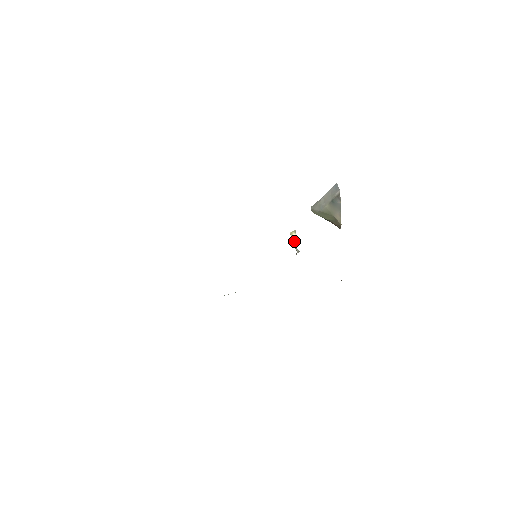
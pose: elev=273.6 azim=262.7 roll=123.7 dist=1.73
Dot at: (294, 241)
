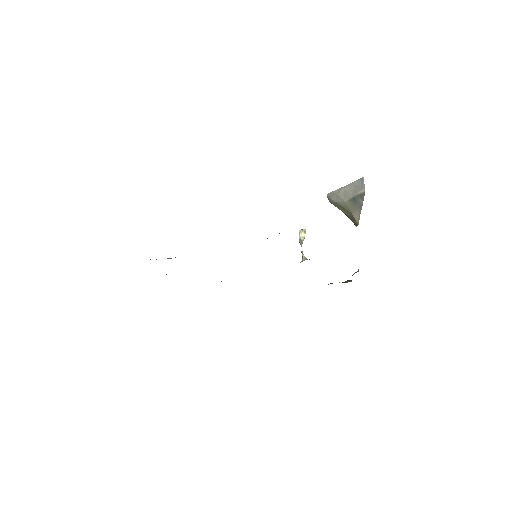
Dot at: occluded
